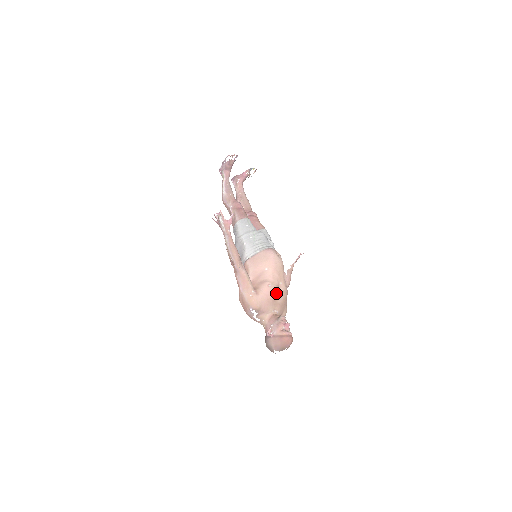
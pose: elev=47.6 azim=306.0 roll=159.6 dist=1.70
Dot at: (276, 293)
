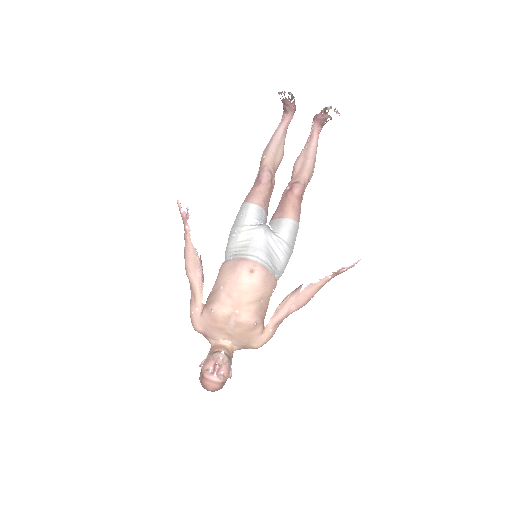
Dot at: (223, 322)
